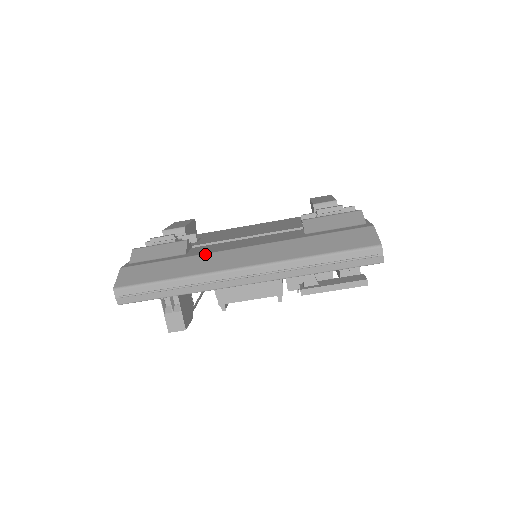
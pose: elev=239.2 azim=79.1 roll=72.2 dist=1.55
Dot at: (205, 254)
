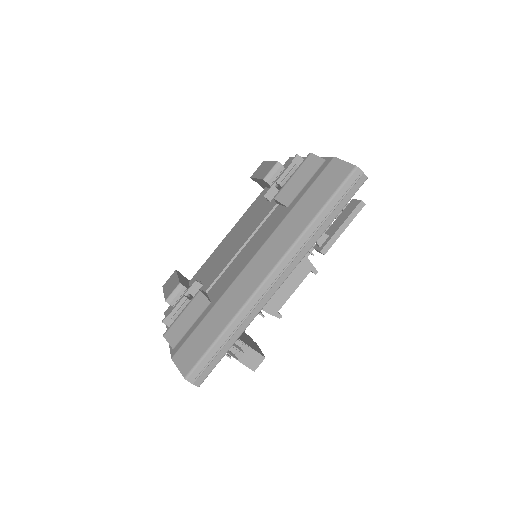
Dot at: (228, 289)
